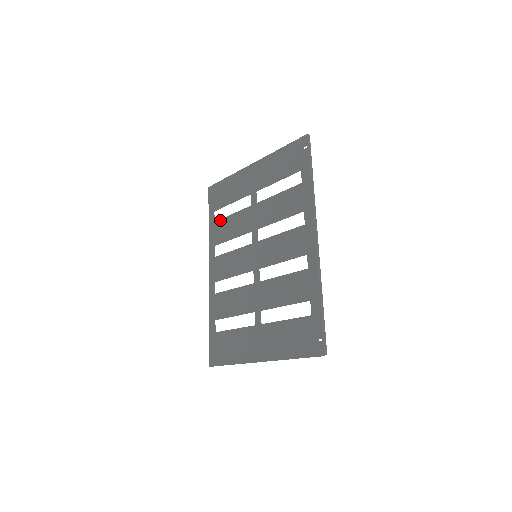
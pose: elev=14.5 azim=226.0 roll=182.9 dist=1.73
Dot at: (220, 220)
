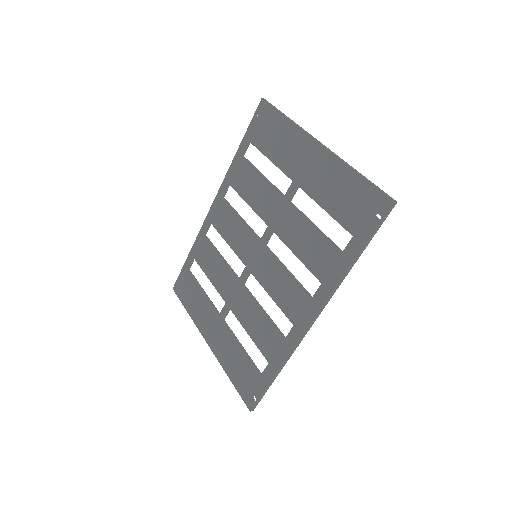
Dot at: (249, 163)
